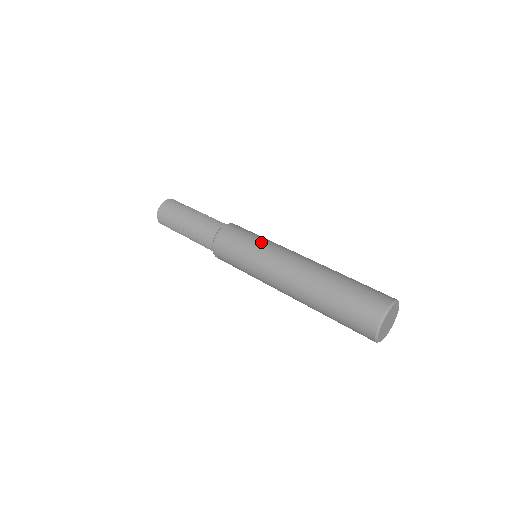
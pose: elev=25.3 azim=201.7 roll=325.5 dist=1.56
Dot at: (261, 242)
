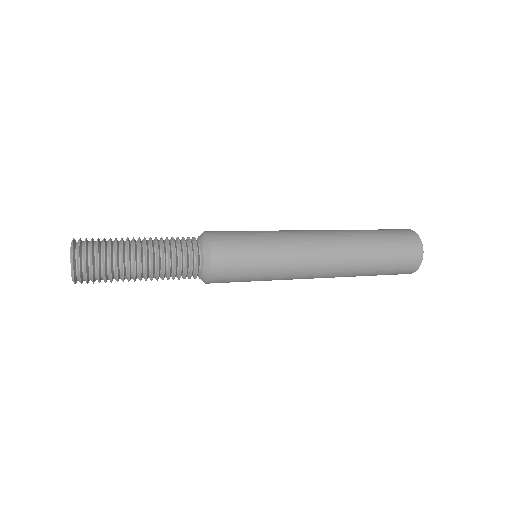
Dot at: (266, 231)
